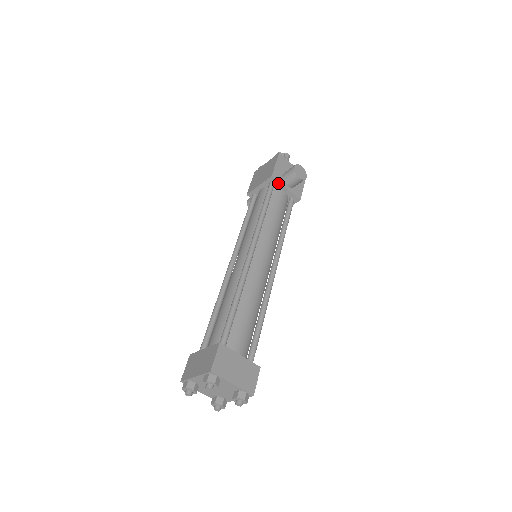
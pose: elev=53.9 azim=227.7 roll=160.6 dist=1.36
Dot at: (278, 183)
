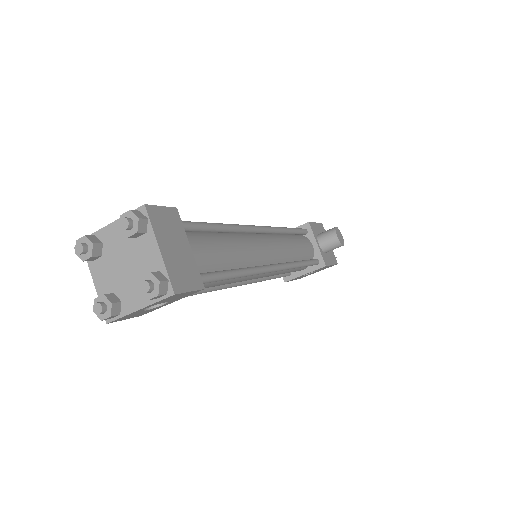
Dot at: (311, 234)
